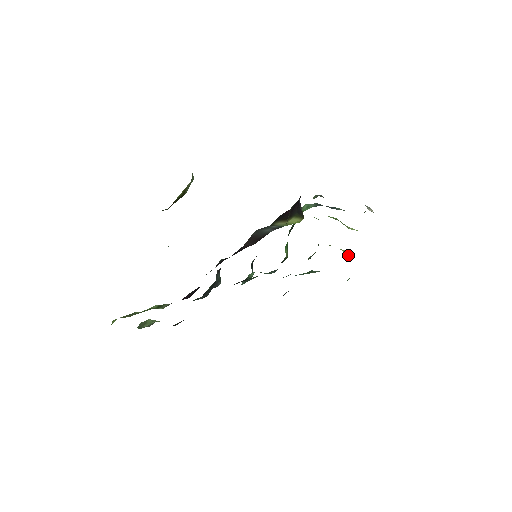
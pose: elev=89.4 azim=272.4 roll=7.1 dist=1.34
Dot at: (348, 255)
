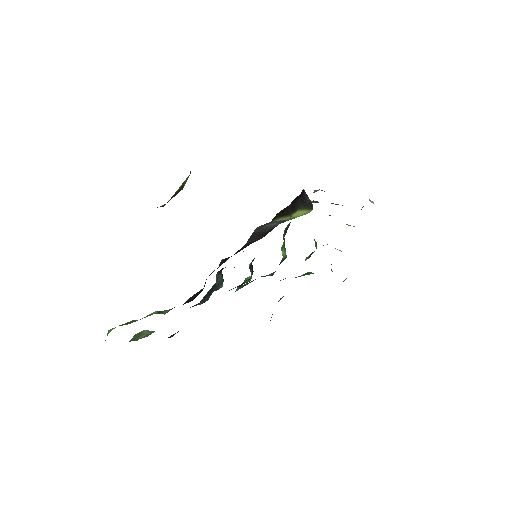
Dot at: occluded
